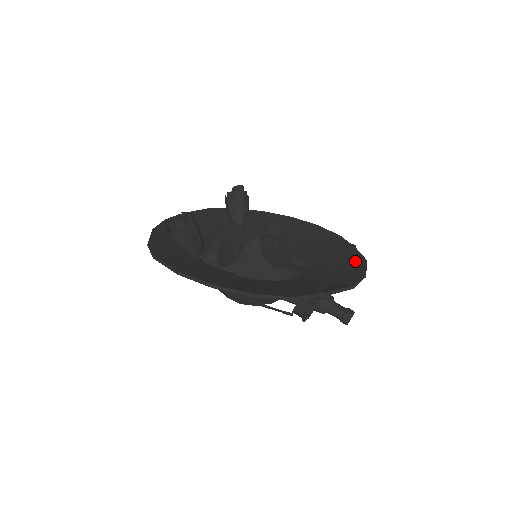
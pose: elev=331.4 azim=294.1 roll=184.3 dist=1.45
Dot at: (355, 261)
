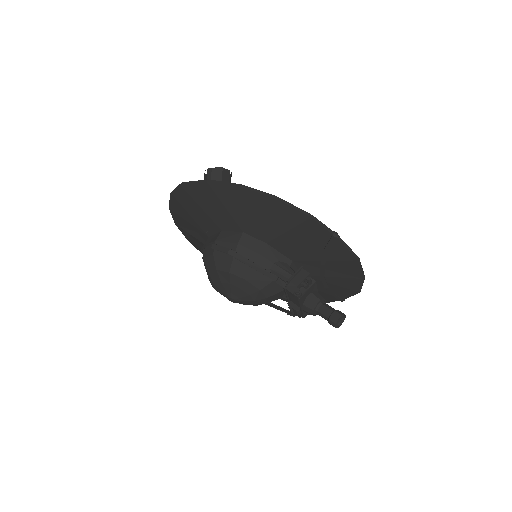
Dot at: occluded
